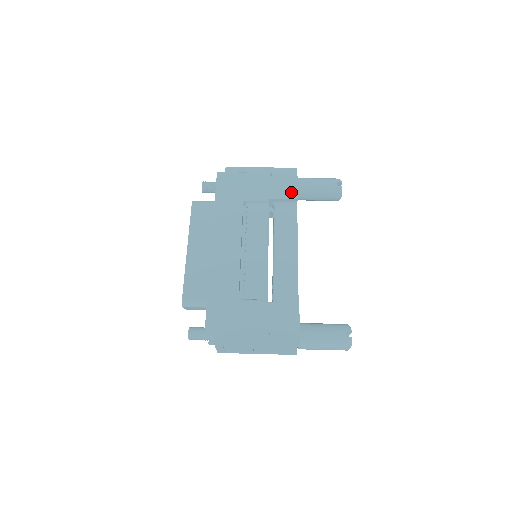
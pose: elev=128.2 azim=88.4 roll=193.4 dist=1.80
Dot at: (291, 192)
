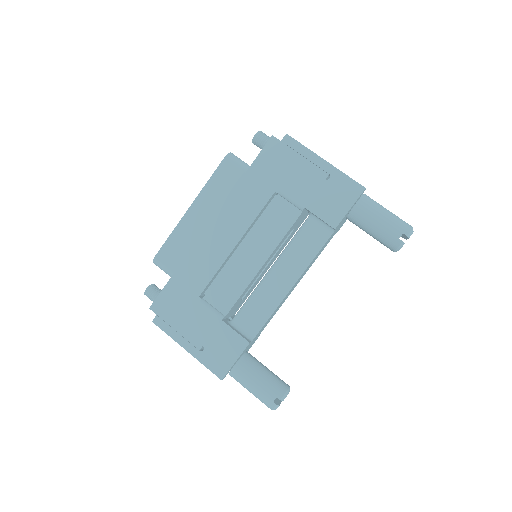
Dot at: (334, 215)
